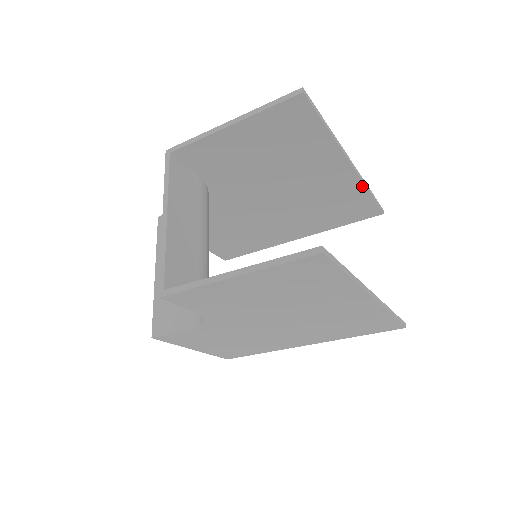
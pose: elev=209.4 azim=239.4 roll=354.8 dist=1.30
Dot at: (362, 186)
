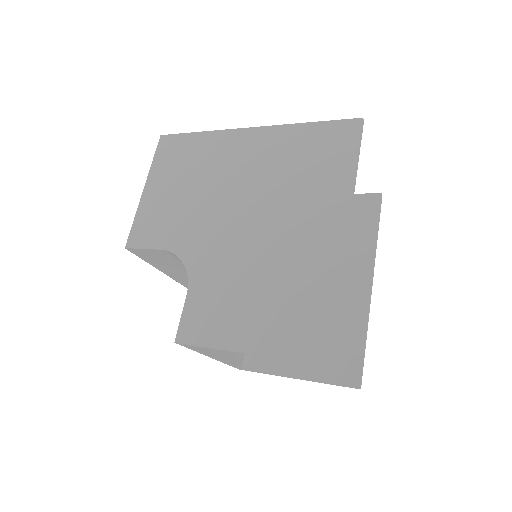
Dot at: (351, 189)
